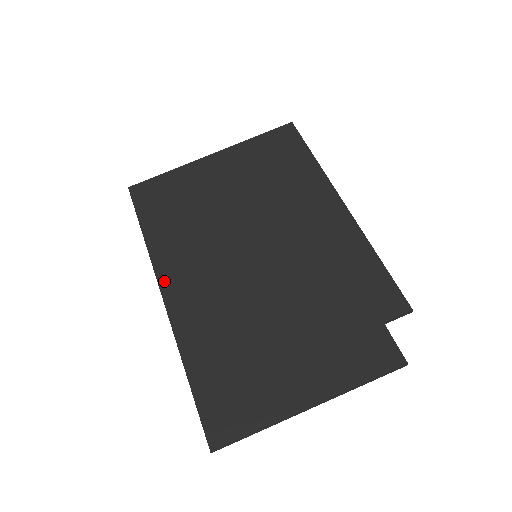
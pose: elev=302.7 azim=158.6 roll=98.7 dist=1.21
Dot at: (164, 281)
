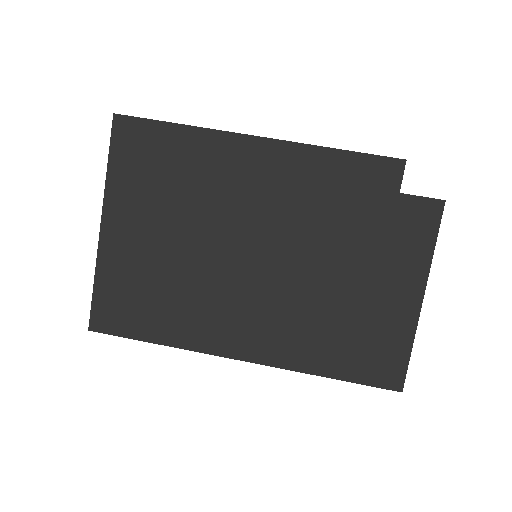
Dot at: (226, 351)
